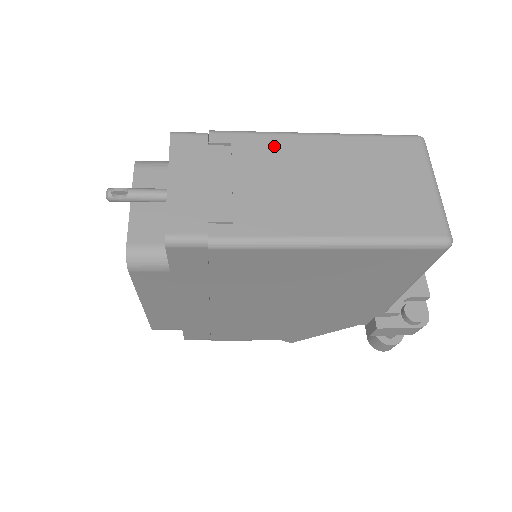
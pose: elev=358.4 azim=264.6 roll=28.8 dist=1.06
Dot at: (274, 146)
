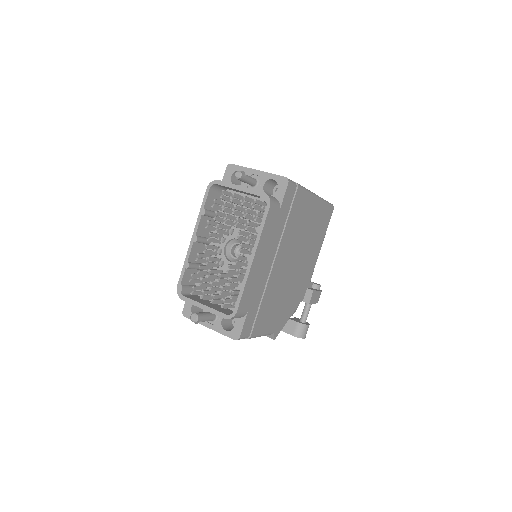
Dot at: occluded
